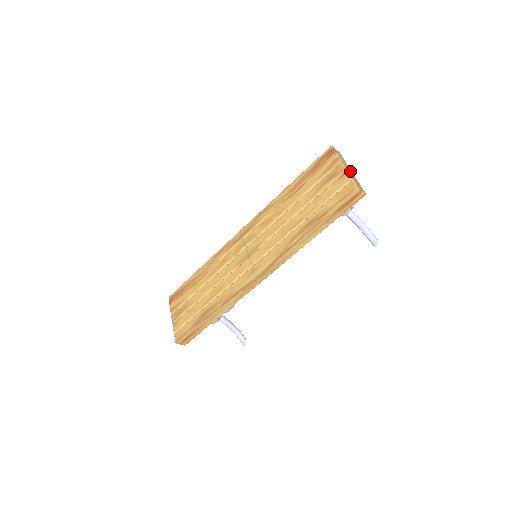
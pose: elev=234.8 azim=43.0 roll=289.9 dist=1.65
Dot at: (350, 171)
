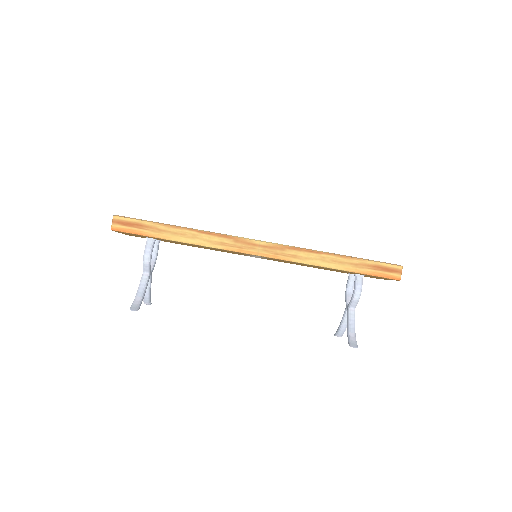
Dot at: occluded
